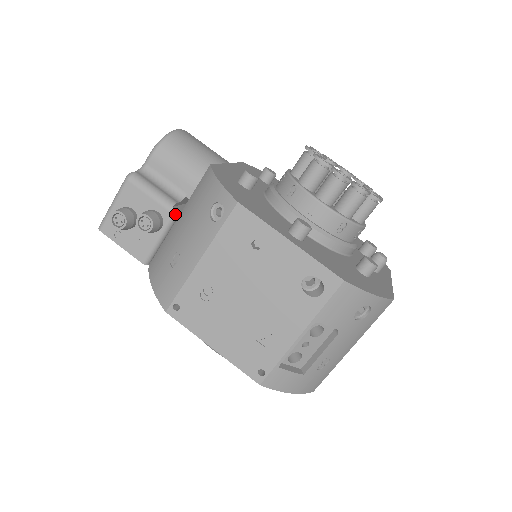
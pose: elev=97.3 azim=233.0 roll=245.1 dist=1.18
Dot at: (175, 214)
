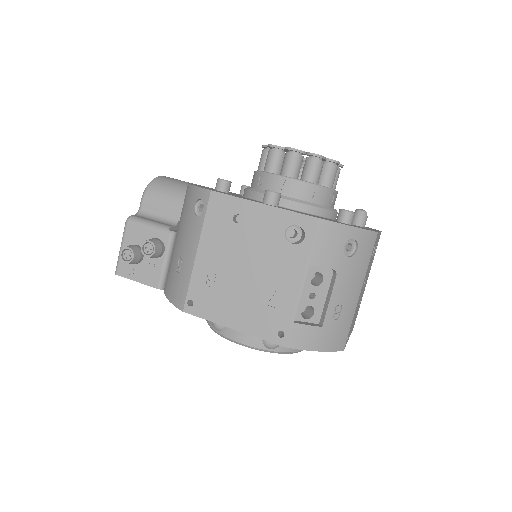
Dot at: (172, 235)
